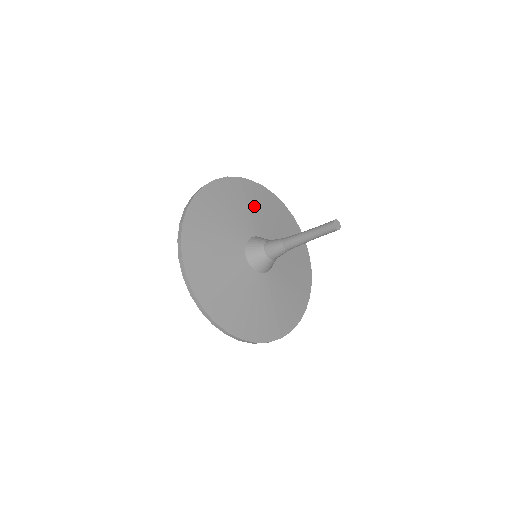
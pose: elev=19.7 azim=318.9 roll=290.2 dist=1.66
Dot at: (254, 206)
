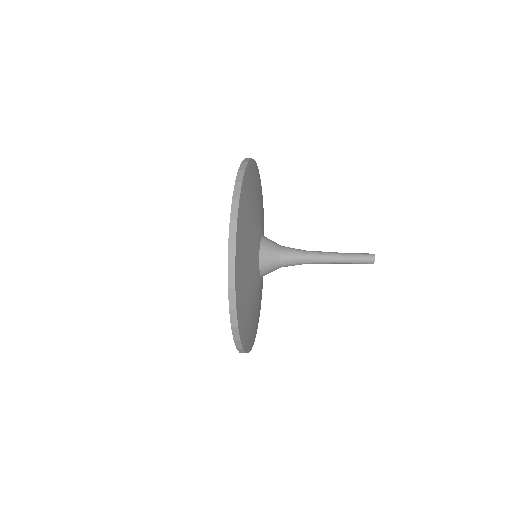
Dot at: (258, 195)
